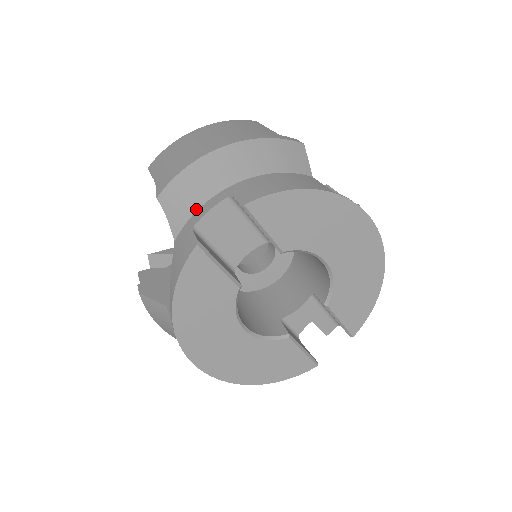
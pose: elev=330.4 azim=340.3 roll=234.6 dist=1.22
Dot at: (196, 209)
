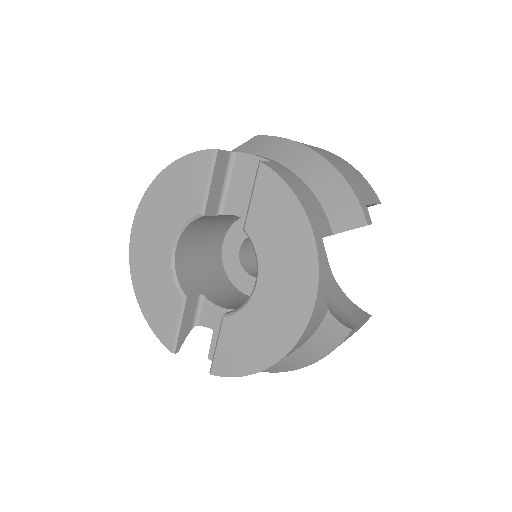
Dot at: (253, 153)
